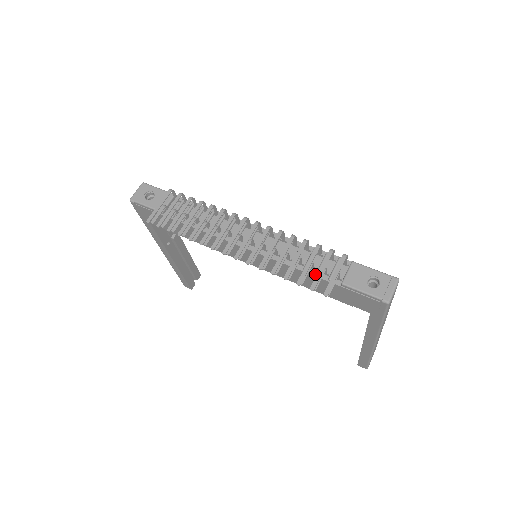
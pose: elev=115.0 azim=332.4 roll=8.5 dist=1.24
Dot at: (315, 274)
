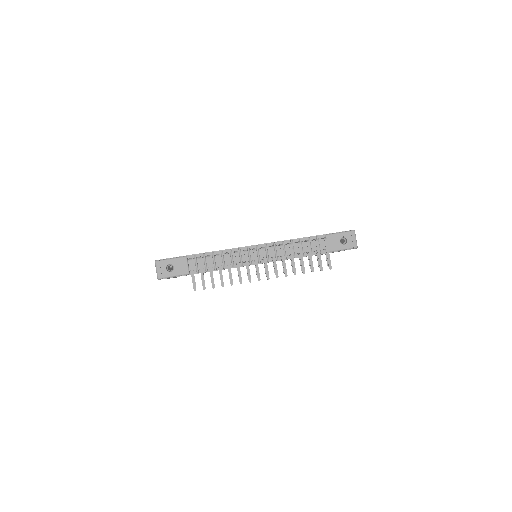
Dot at: occluded
